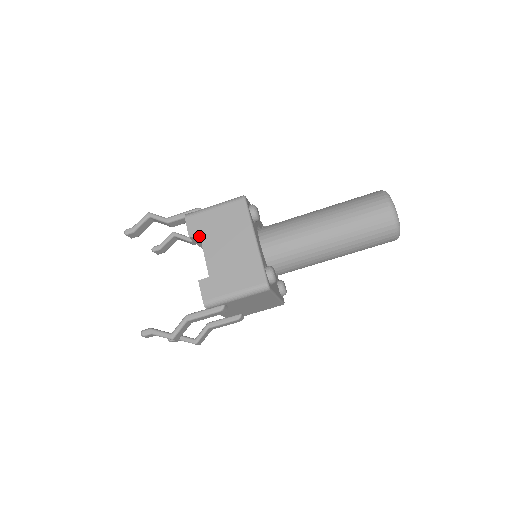
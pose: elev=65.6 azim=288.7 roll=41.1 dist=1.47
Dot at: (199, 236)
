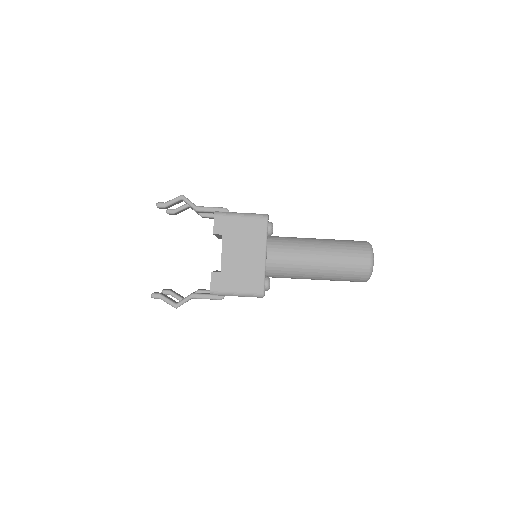
Dot at: (221, 234)
